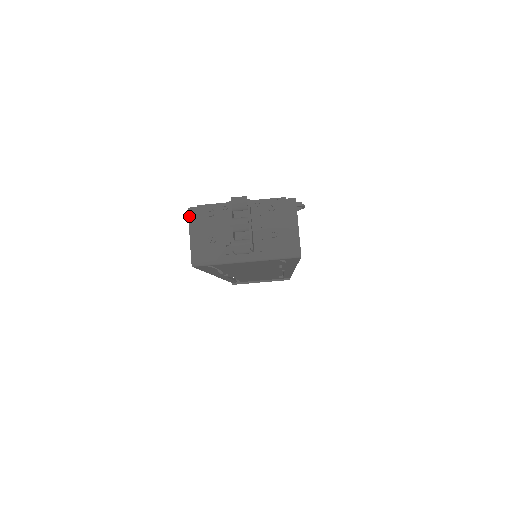
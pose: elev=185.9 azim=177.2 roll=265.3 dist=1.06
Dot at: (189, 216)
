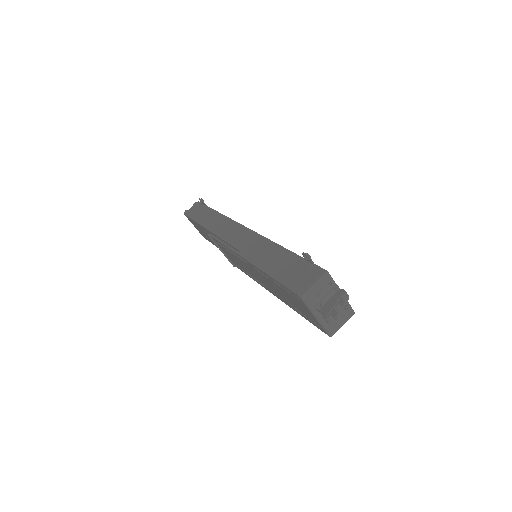
Dot at: (324, 275)
